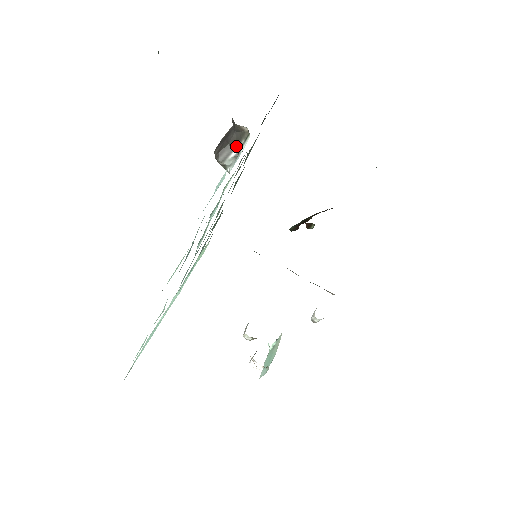
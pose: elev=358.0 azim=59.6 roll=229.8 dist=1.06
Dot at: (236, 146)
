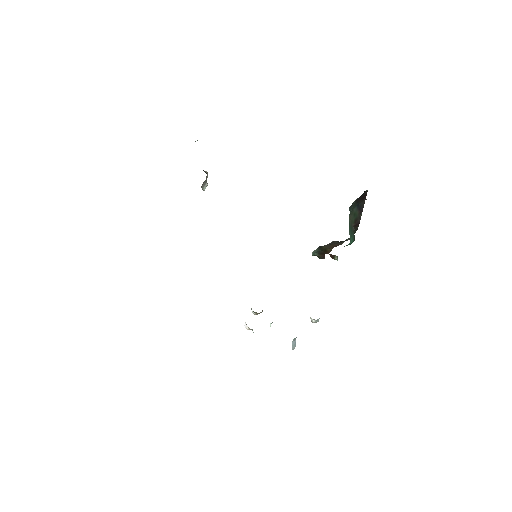
Dot at: occluded
